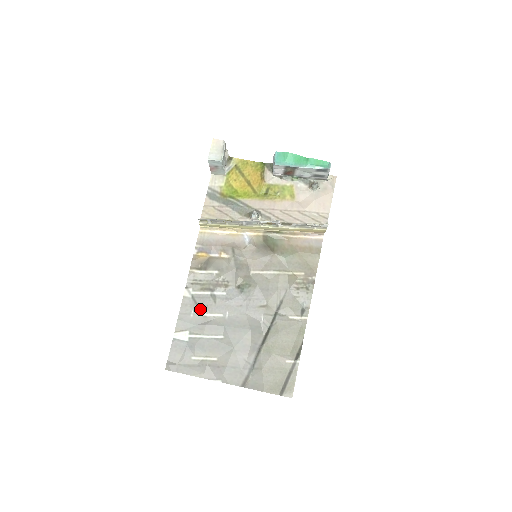
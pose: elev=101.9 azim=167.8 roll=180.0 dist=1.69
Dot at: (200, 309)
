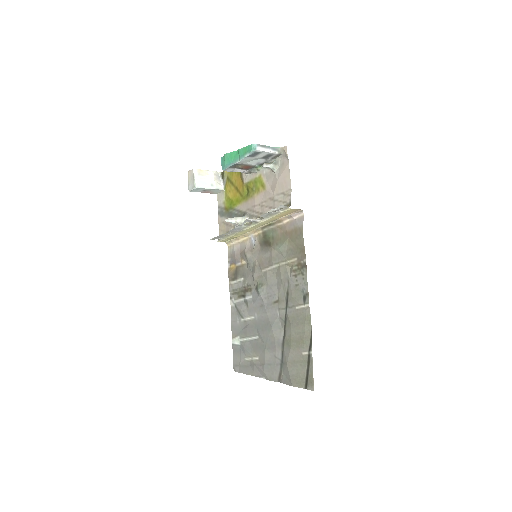
Dot at: (241, 315)
